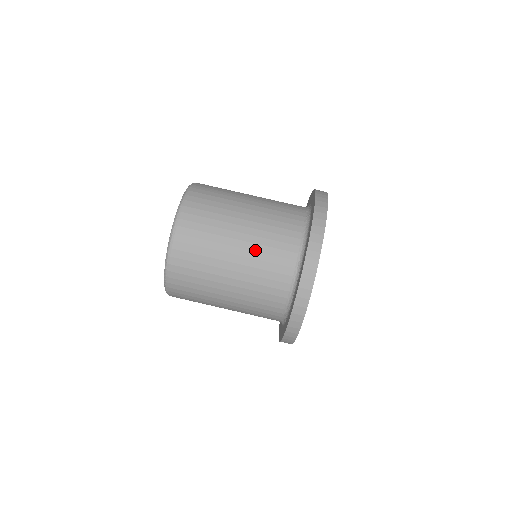
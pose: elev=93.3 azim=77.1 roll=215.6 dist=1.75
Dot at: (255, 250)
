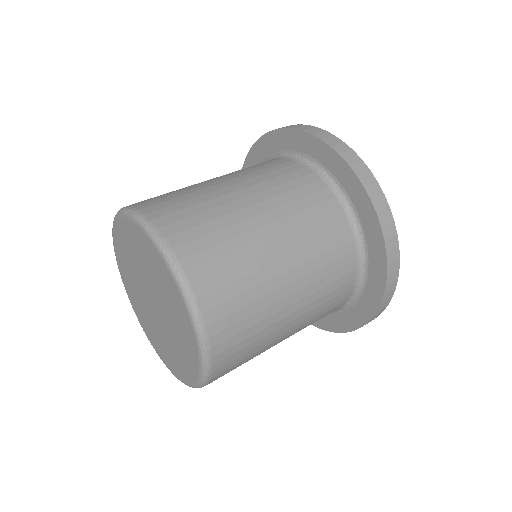
Dot at: (245, 174)
